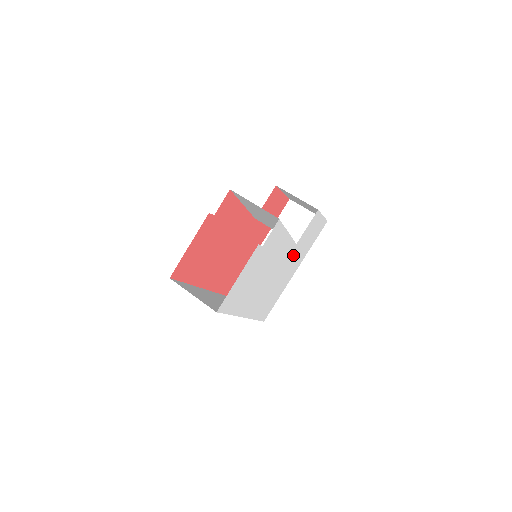
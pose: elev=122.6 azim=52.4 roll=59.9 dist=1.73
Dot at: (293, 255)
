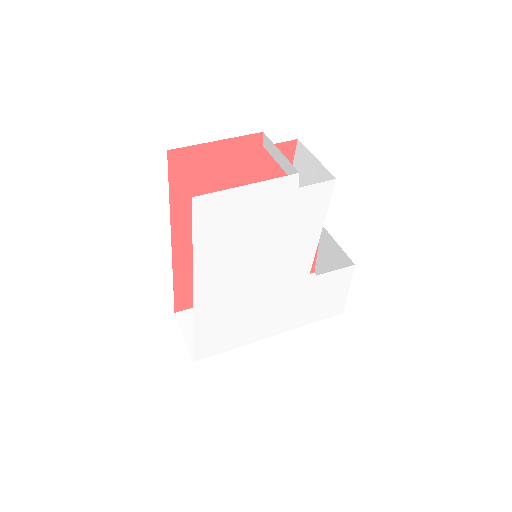
Dot at: (293, 294)
